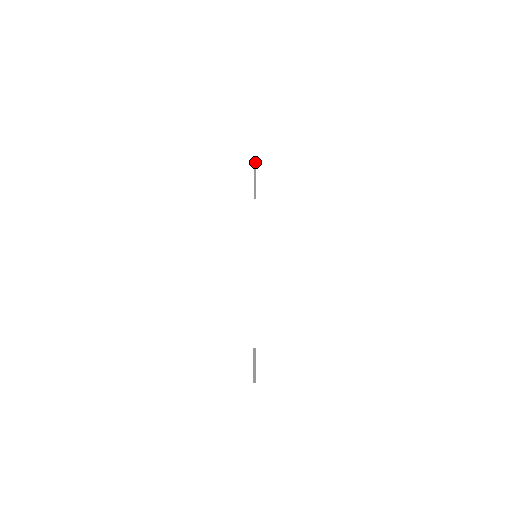
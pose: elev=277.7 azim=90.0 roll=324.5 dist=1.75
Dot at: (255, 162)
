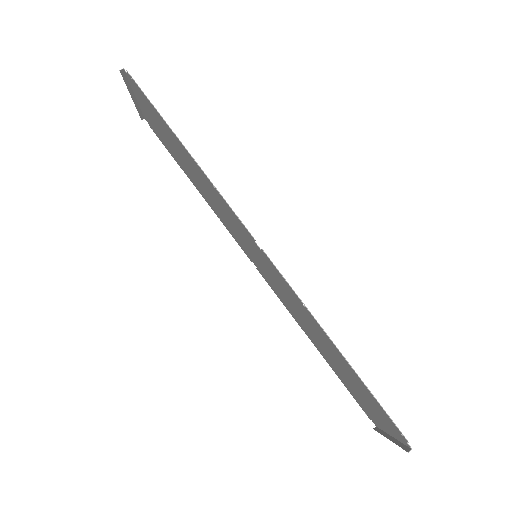
Dot at: (122, 70)
